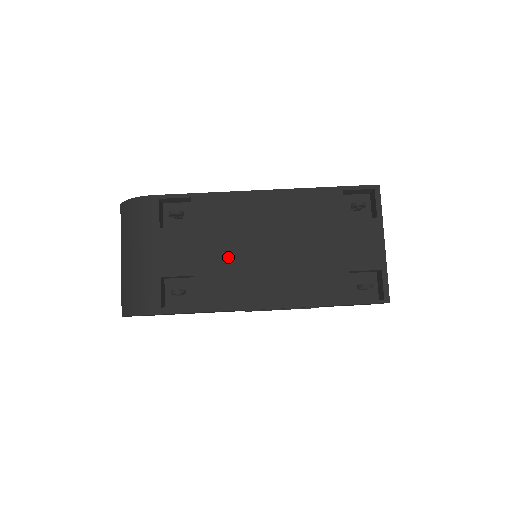
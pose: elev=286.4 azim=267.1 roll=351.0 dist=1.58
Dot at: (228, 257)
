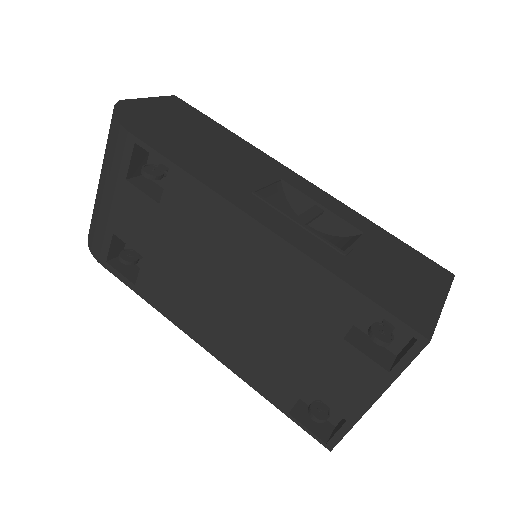
Dot at: (183, 267)
